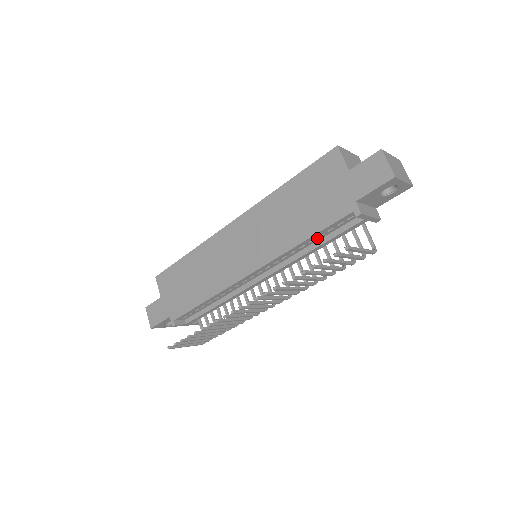
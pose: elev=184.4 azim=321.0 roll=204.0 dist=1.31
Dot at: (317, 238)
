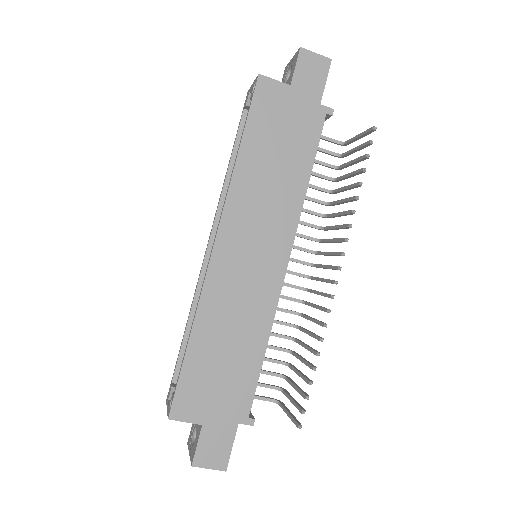
Dot at: occluded
